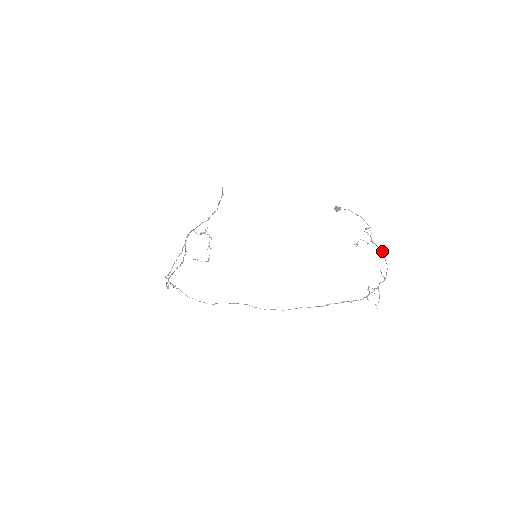
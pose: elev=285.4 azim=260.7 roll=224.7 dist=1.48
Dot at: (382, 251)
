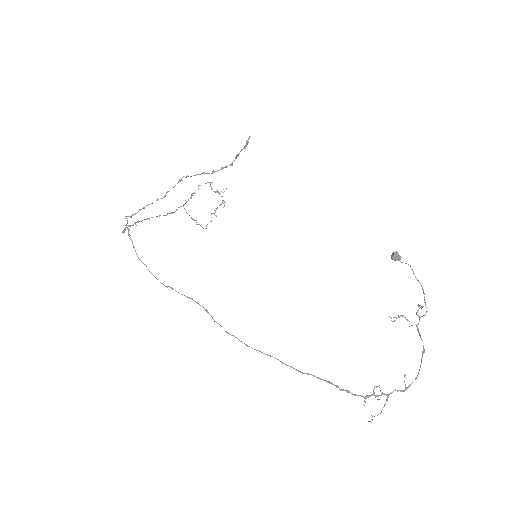
Dot at: occluded
